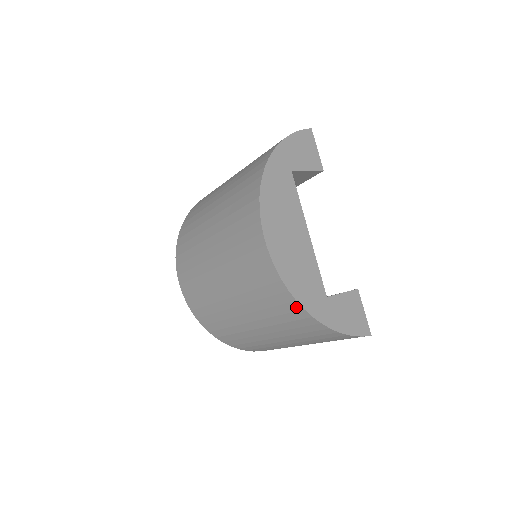
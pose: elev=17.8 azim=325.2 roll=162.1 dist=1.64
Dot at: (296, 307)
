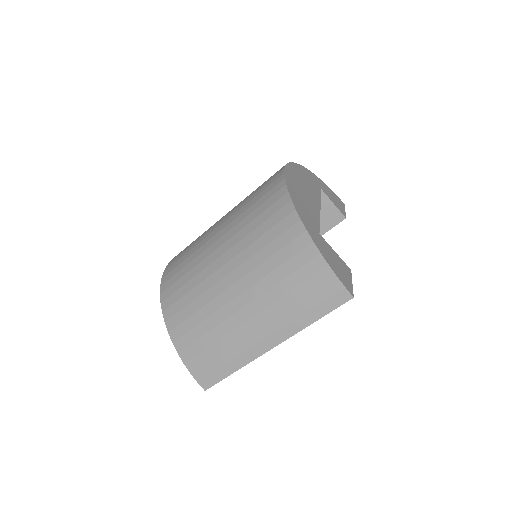
Dot at: (288, 210)
